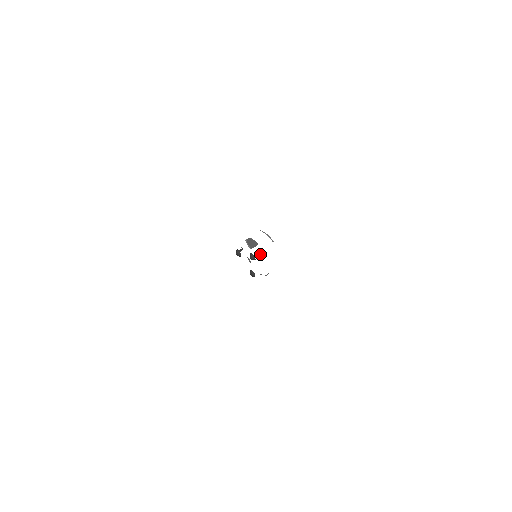
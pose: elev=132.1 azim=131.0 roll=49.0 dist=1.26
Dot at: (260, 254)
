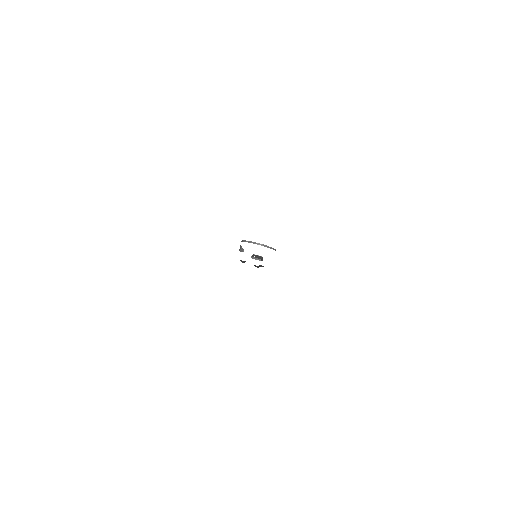
Dot at: (268, 264)
